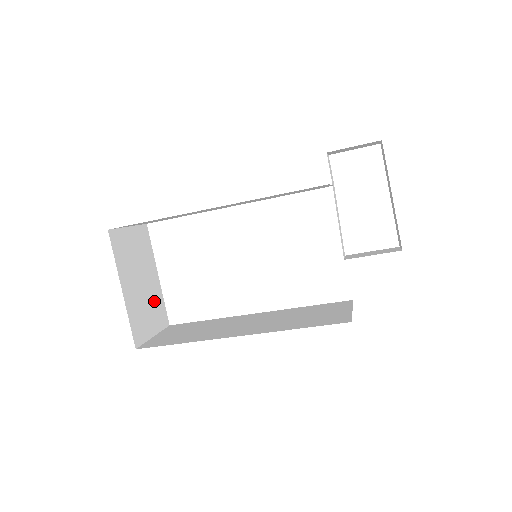
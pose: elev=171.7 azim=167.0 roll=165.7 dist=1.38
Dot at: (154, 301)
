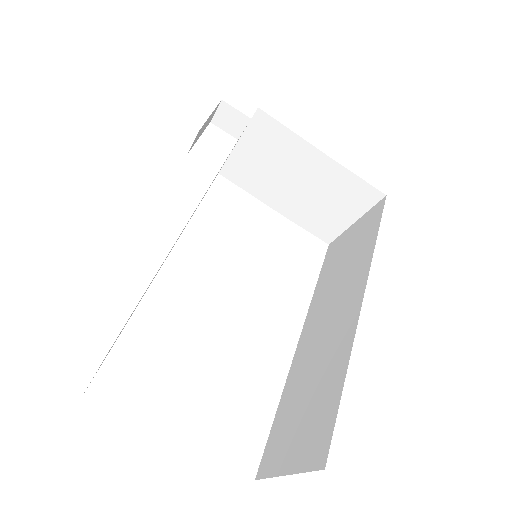
Dot at: occluded
